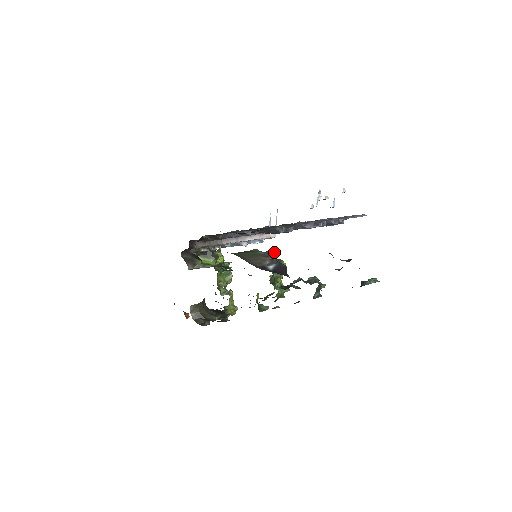
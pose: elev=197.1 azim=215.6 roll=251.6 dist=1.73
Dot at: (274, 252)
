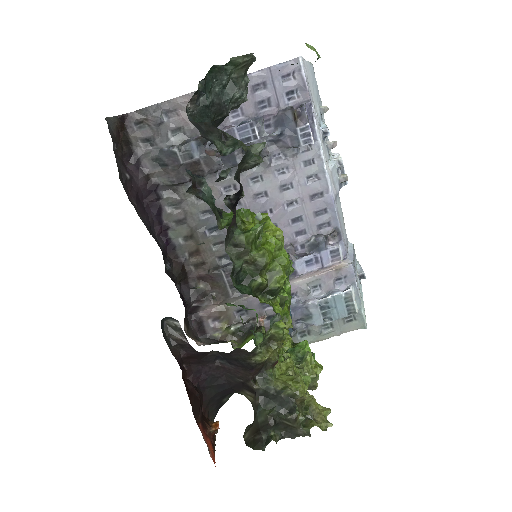
Dot at: occluded
